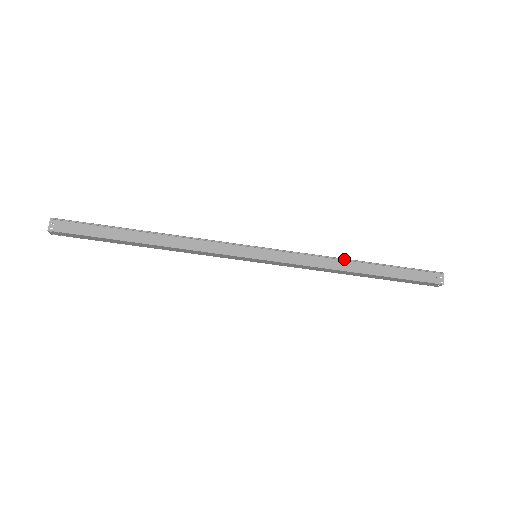
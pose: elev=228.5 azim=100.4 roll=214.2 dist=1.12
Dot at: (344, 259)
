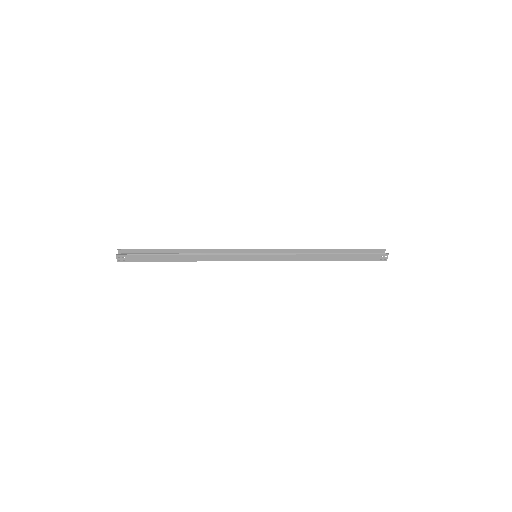
Dot at: (317, 254)
